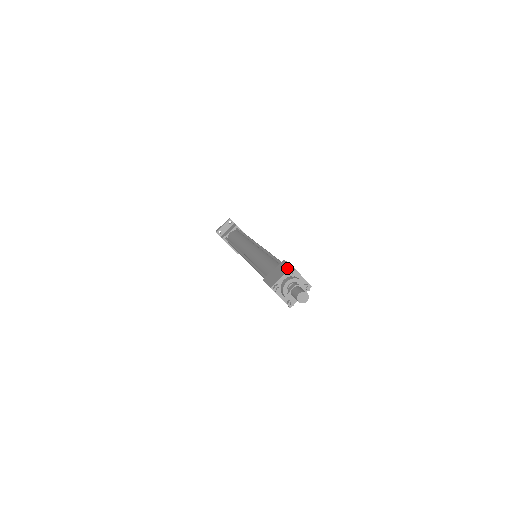
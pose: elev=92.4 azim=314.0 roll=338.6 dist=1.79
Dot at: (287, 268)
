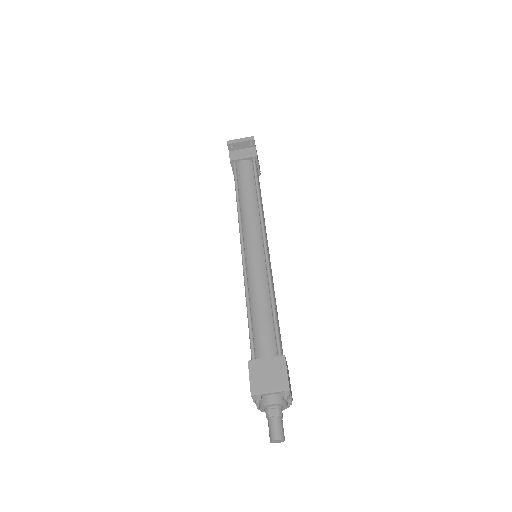
Dot at: (282, 384)
